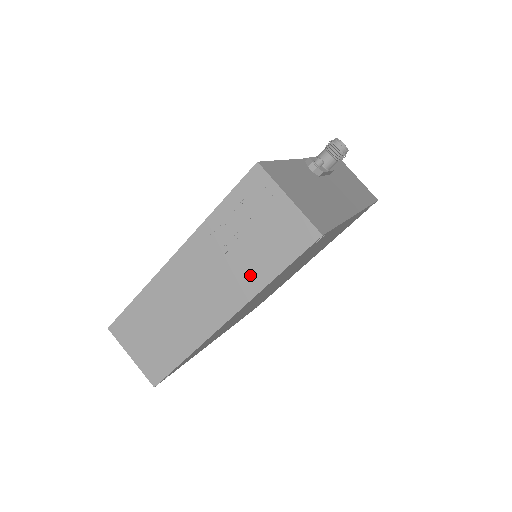
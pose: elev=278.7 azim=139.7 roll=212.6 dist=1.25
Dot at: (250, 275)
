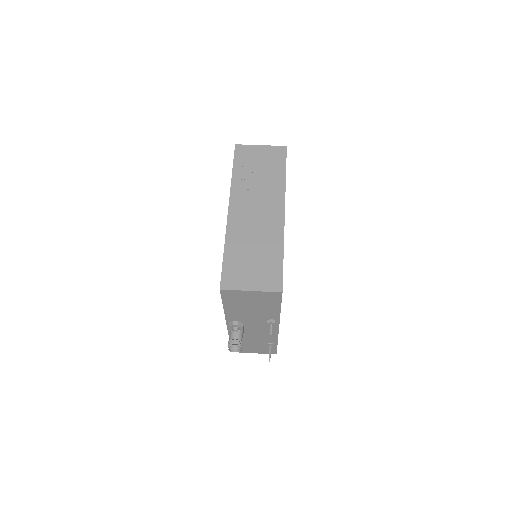
Dot at: (274, 183)
